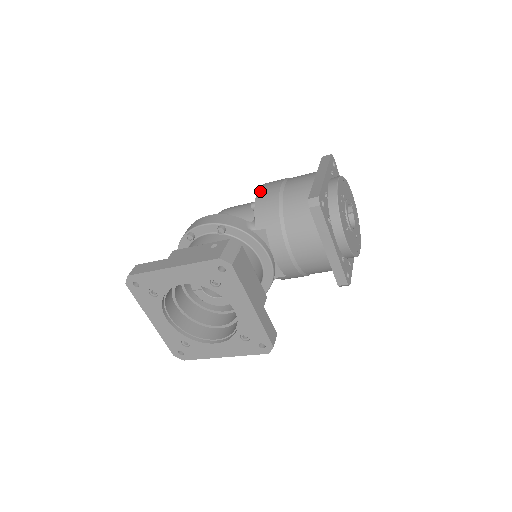
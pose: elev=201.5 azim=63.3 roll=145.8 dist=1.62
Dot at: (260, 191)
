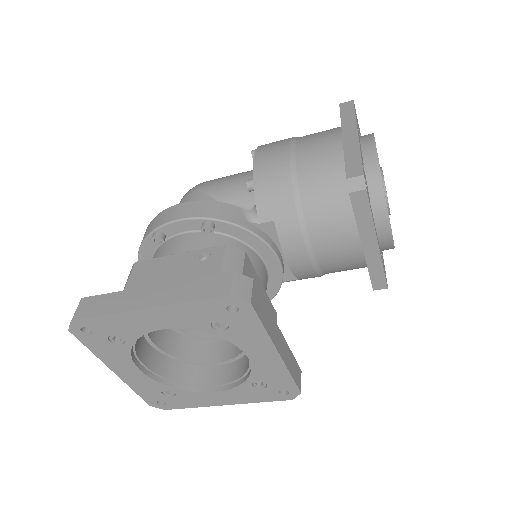
Dot at: (257, 161)
